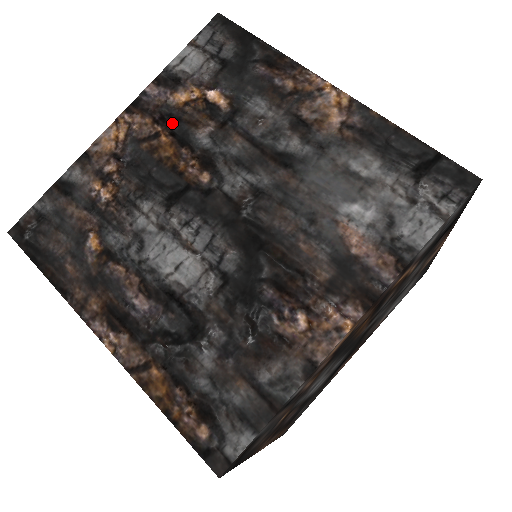
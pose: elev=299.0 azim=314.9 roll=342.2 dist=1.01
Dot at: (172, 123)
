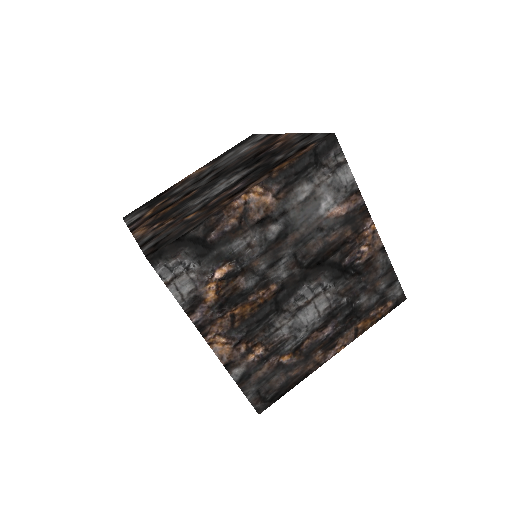
Dot at: occluded
